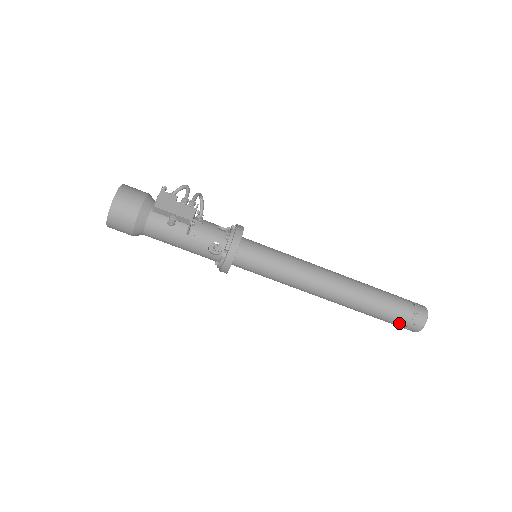
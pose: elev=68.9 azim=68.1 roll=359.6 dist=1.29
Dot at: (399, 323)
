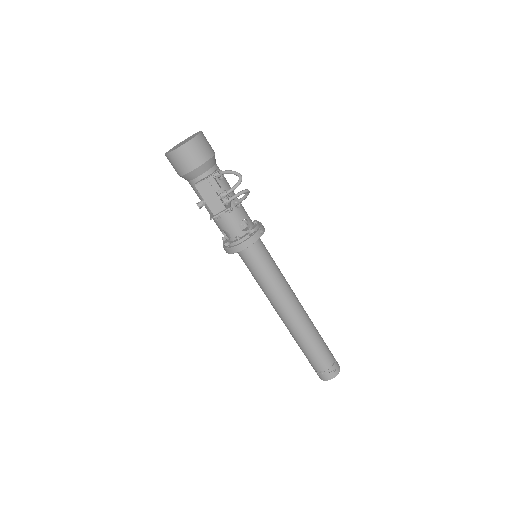
Dot at: (311, 364)
